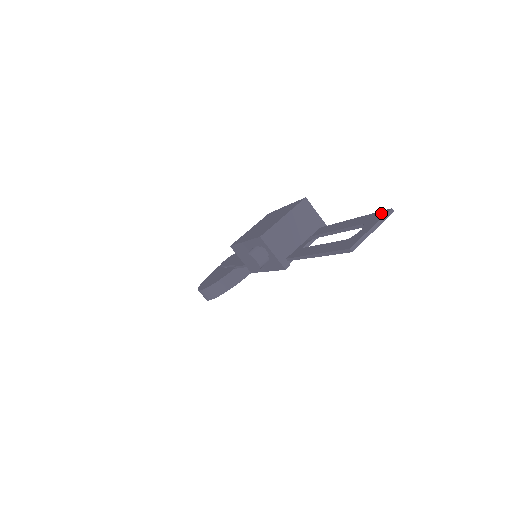
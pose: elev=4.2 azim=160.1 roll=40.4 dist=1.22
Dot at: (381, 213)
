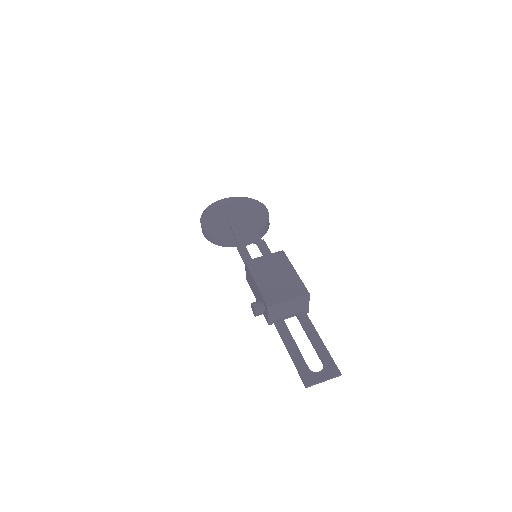
Dot at: (335, 370)
